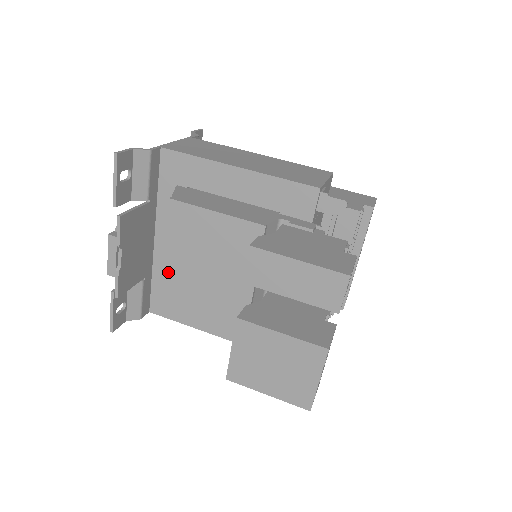
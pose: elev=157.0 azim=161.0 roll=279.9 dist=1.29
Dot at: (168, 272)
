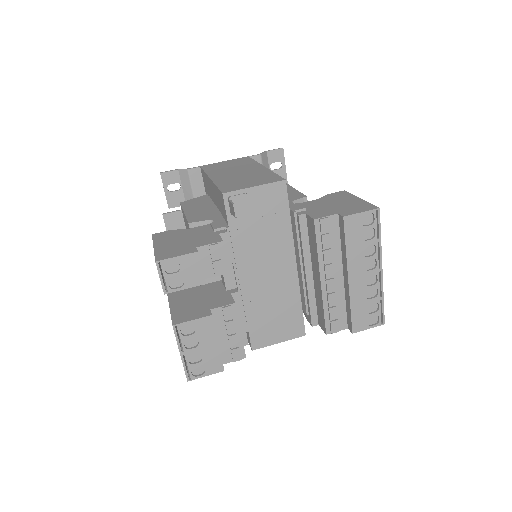
Dot at: occluded
